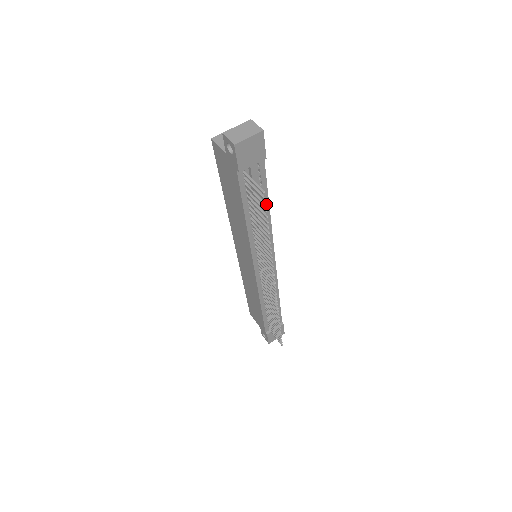
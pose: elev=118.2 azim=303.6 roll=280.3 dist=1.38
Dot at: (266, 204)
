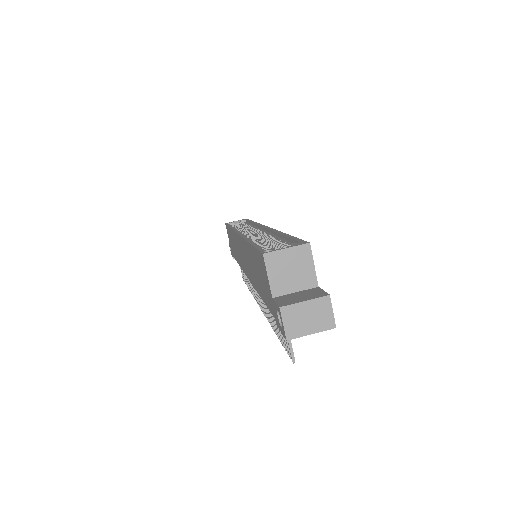
Dot at: occluded
